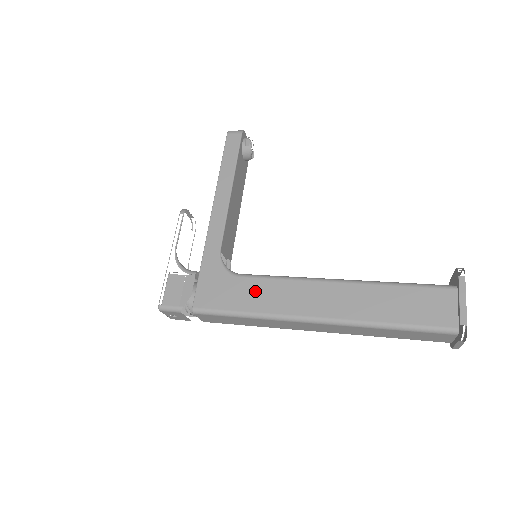
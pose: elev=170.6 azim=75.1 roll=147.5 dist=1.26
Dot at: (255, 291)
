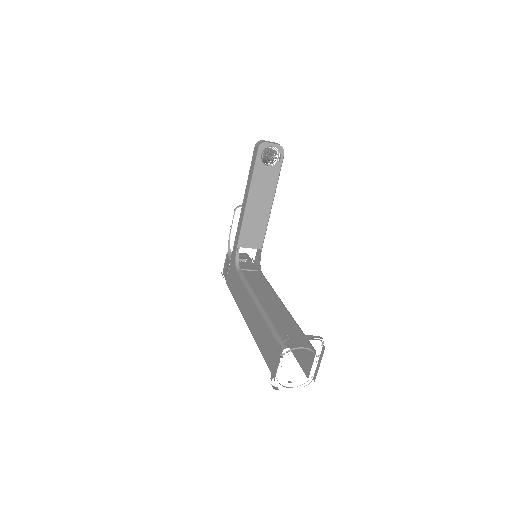
Dot at: (238, 287)
